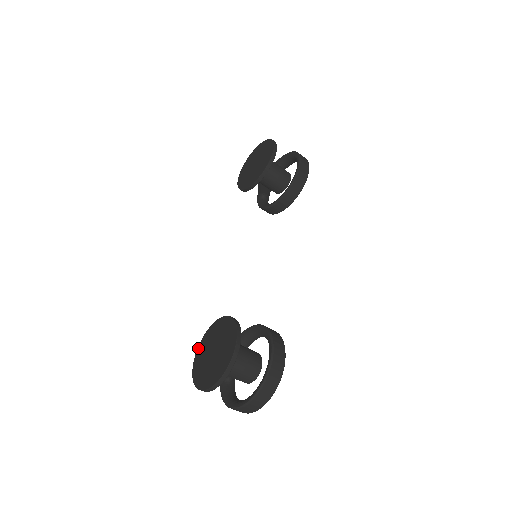
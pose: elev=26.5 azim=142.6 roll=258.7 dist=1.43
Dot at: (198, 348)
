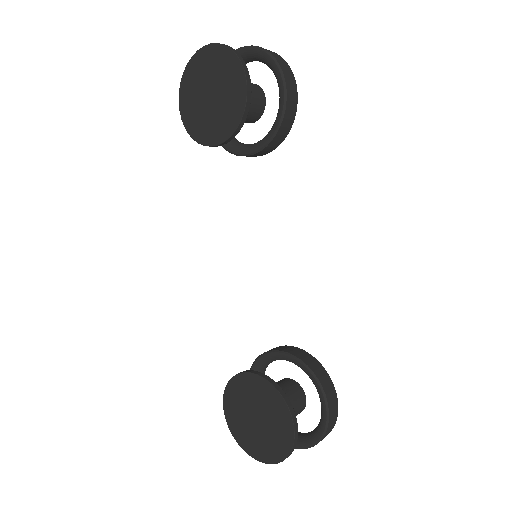
Dot at: (224, 399)
